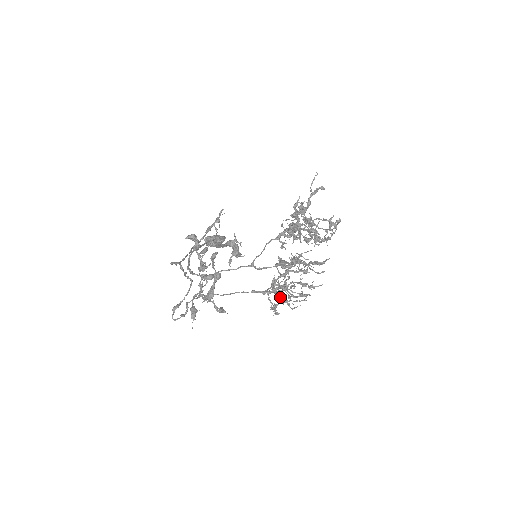
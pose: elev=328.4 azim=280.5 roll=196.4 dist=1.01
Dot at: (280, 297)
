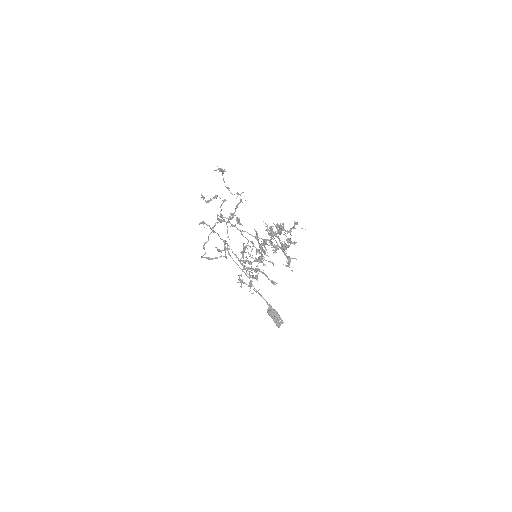
Dot at: occluded
